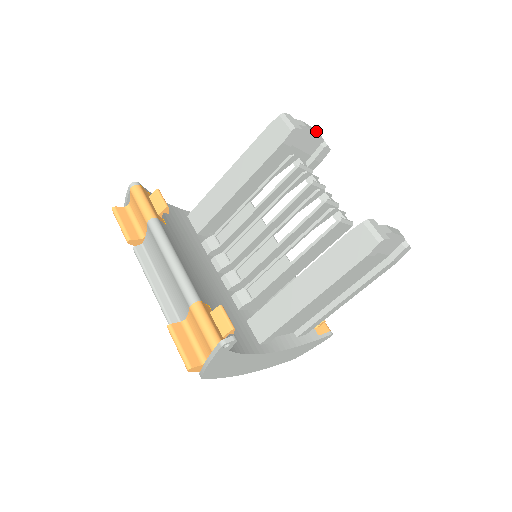
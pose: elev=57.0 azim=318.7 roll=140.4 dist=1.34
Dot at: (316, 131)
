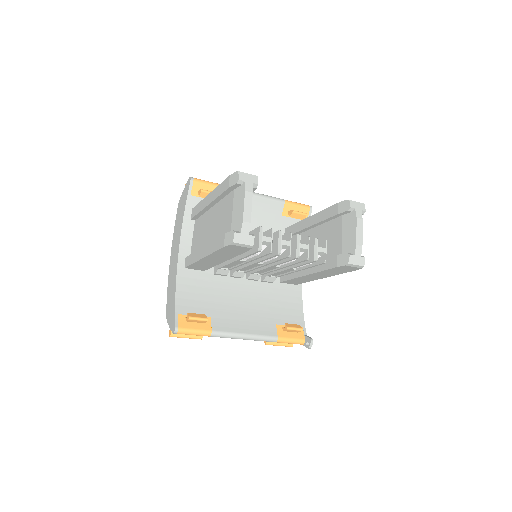
Dot at: (248, 197)
